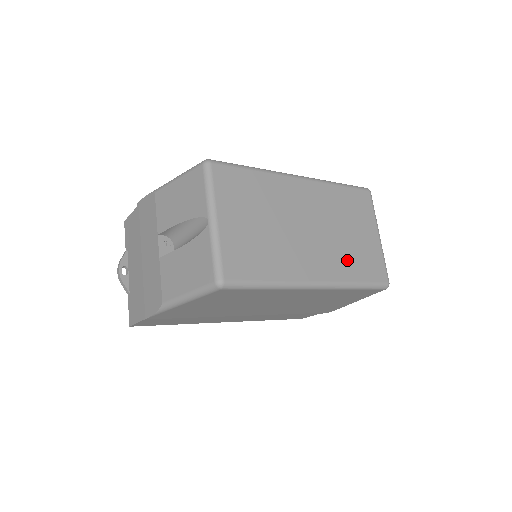
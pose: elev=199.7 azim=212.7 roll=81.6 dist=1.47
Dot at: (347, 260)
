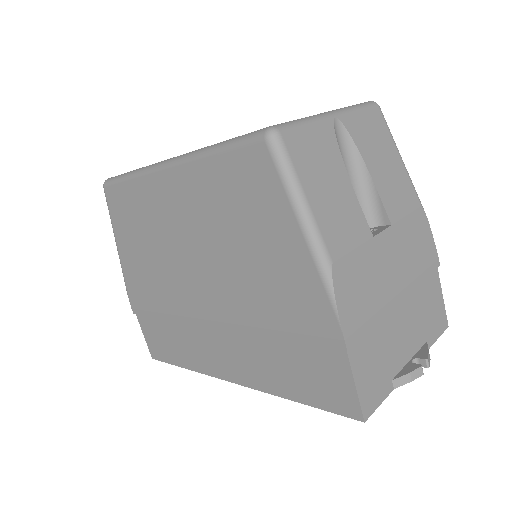
Dot at: occluded
